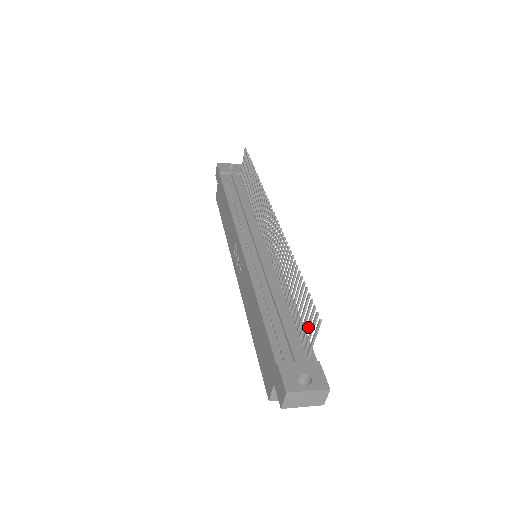
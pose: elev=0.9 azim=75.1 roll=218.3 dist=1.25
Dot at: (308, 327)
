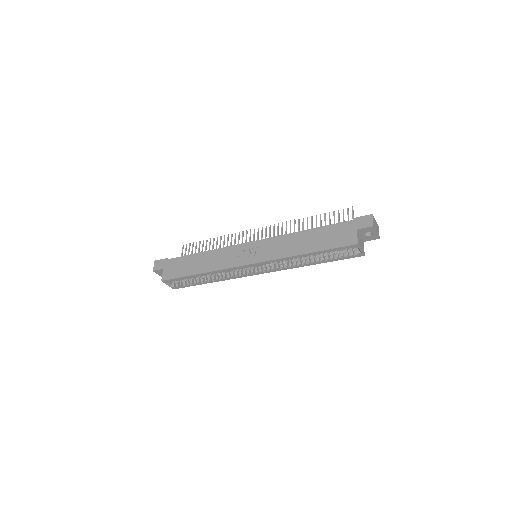
Dot at: (344, 221)
